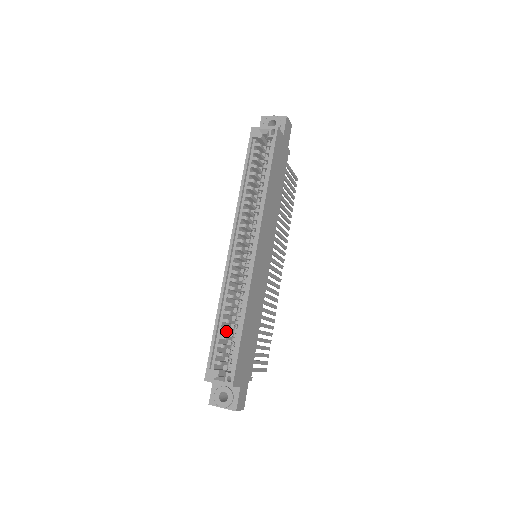
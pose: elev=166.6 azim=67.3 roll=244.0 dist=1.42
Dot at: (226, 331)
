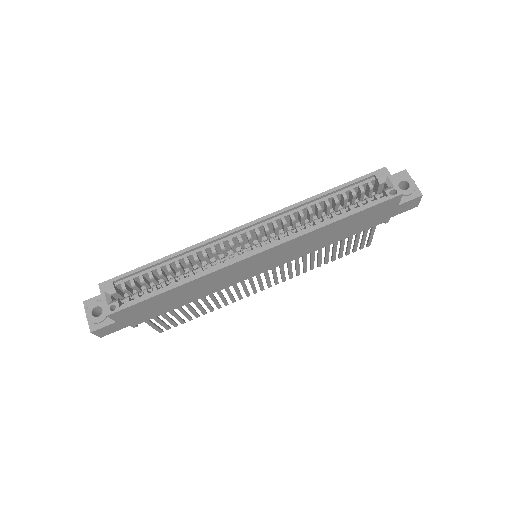
Dot at: occluded
